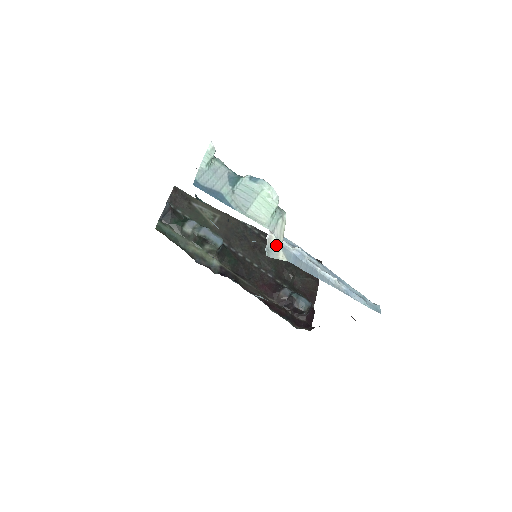
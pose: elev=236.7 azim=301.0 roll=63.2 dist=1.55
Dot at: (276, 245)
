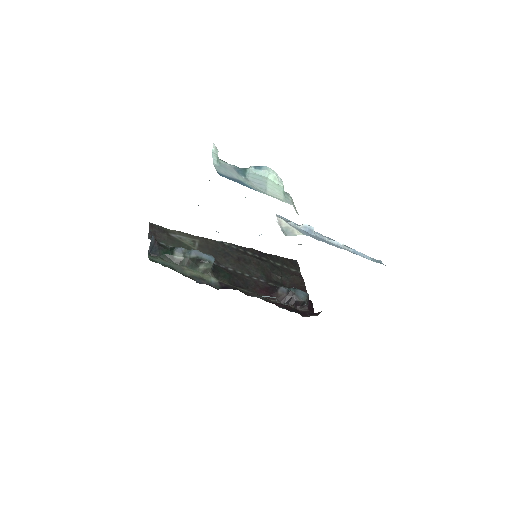
Dot at: (287, 226)
